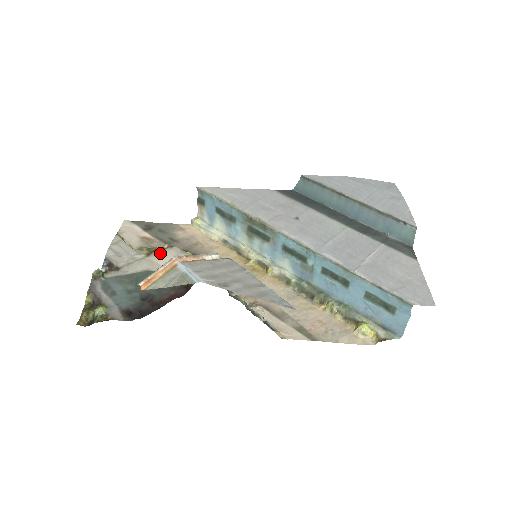
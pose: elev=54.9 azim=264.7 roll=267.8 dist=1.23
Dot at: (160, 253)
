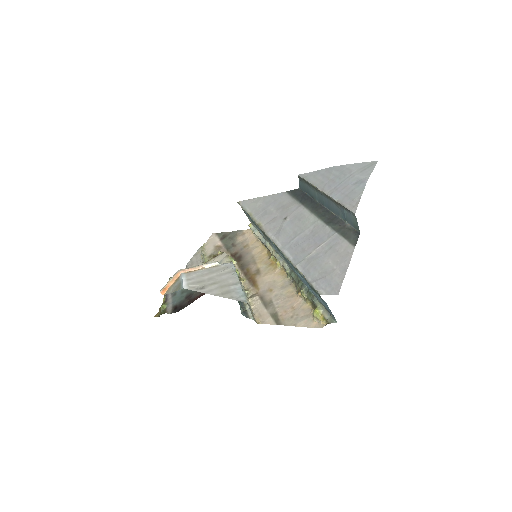
Dot at: (213, 259)
